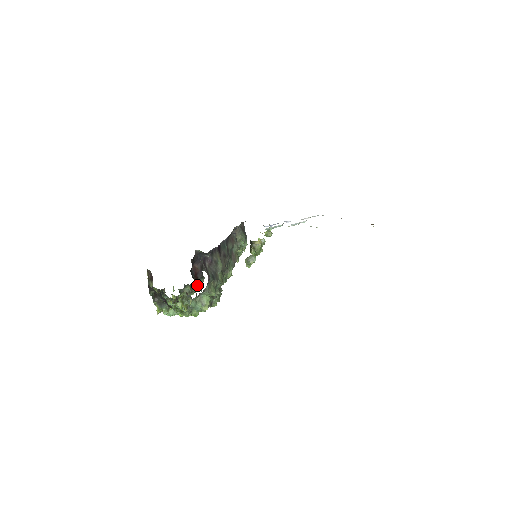
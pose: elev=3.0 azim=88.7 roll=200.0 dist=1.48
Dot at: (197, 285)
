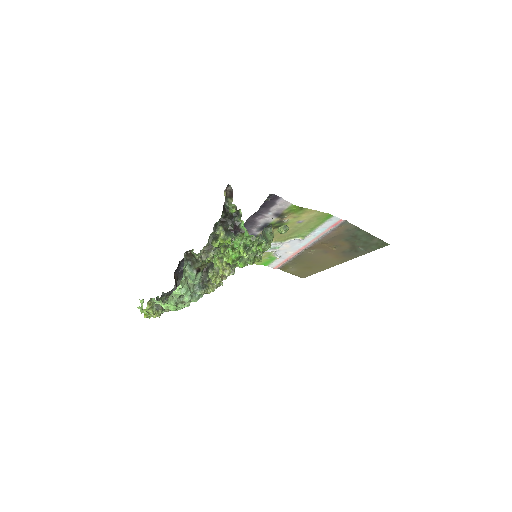
Dot at: occluded
